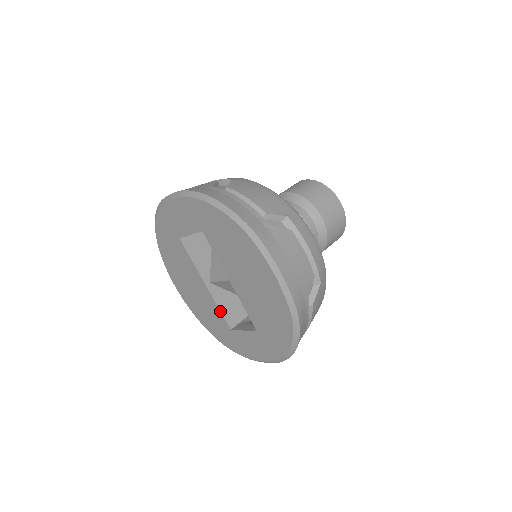
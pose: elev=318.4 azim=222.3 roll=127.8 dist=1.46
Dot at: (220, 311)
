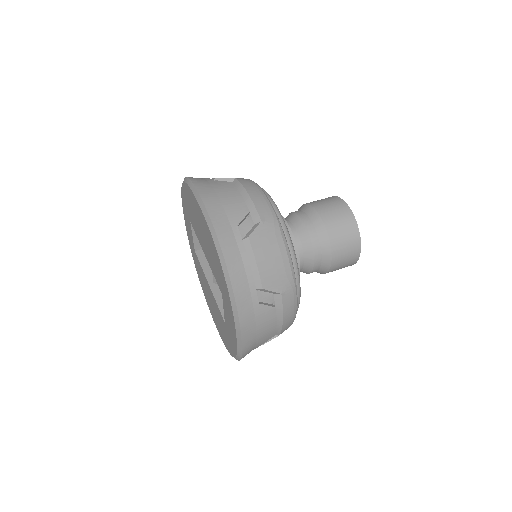
Dot at: (218, 306)
